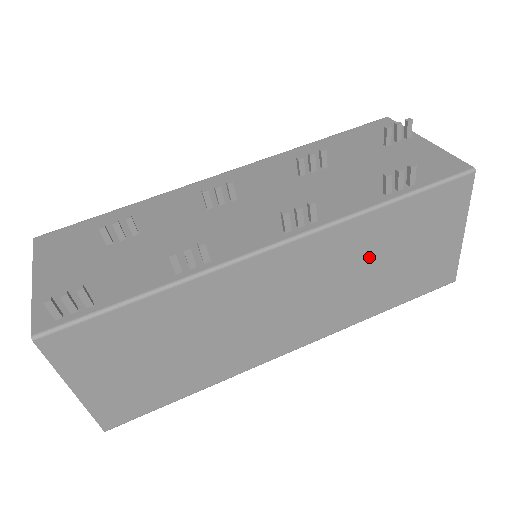
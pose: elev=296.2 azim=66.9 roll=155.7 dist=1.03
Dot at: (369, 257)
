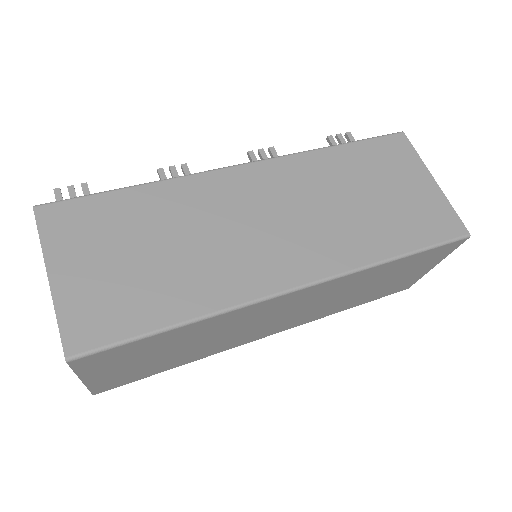
Dot at: (342, 188)
